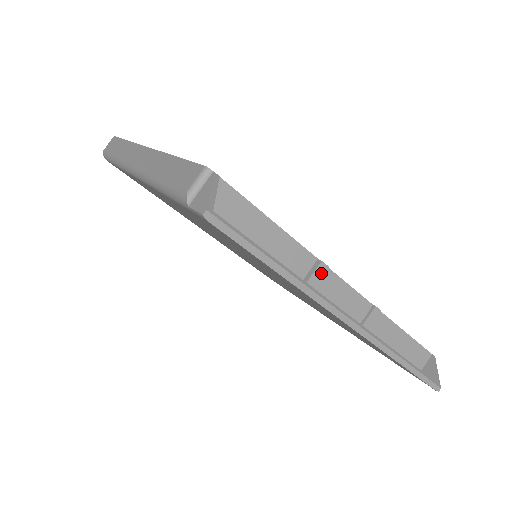
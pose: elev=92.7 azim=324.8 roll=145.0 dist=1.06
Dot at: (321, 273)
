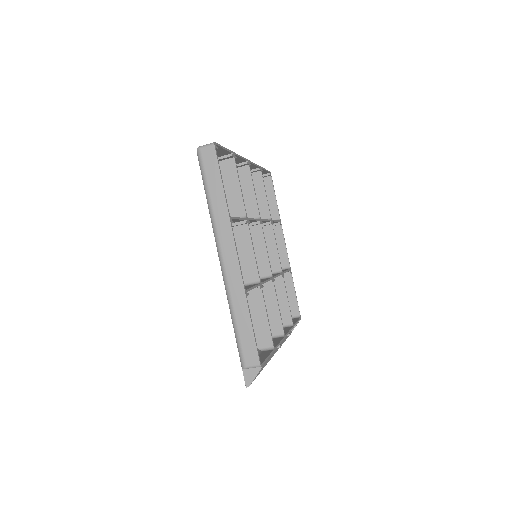
Dot at: occluded
